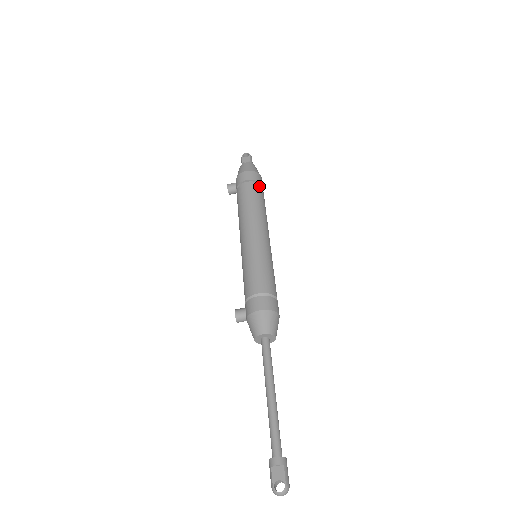
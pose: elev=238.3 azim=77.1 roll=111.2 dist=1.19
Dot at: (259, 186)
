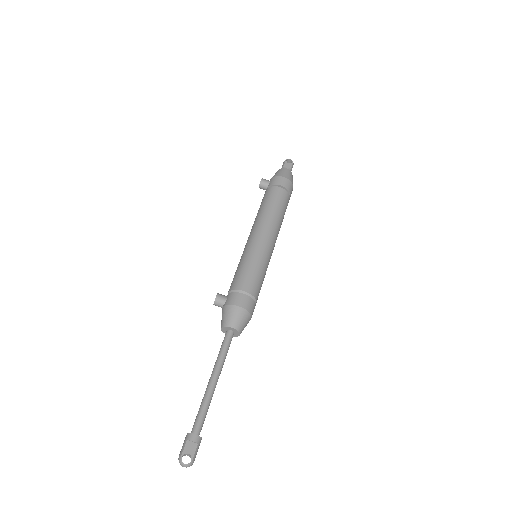
Dot at: (288, 196)
